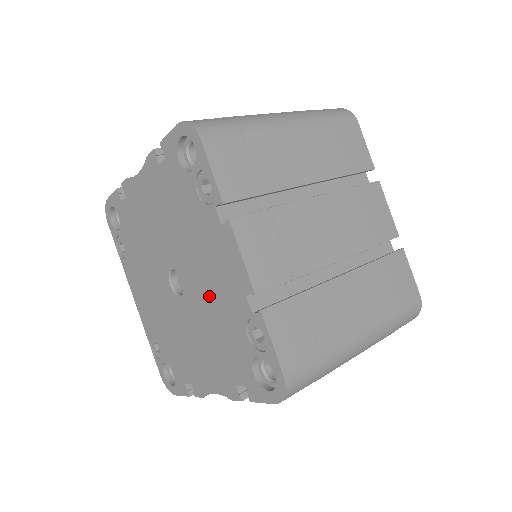
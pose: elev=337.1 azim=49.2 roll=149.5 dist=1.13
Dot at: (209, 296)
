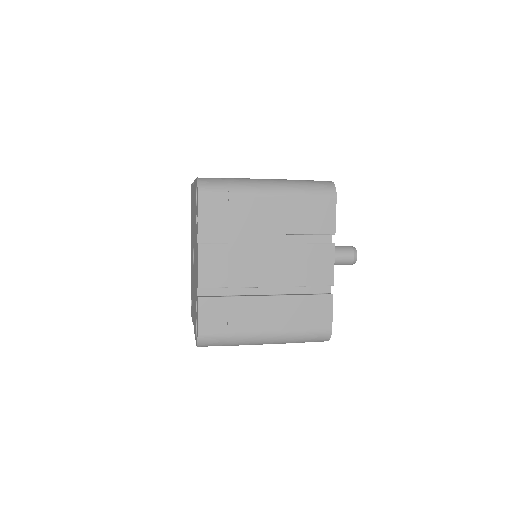
Dot at: occluded
